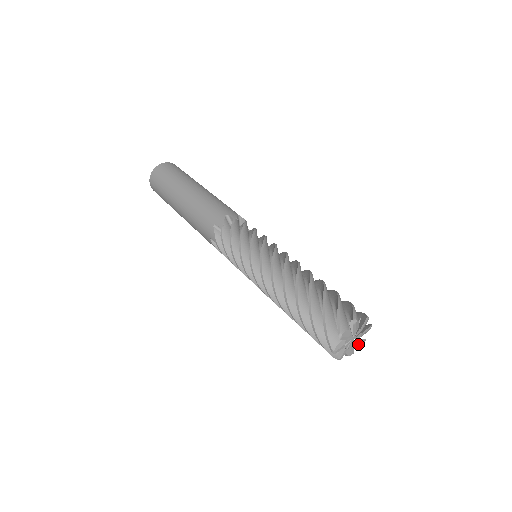
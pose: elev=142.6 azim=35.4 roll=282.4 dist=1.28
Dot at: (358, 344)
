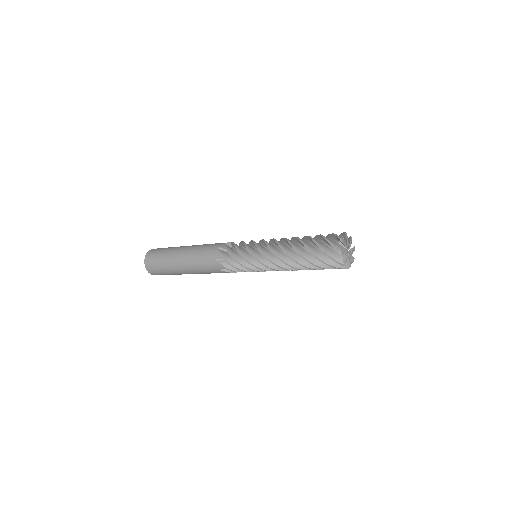
Dot at: (351, 260)
